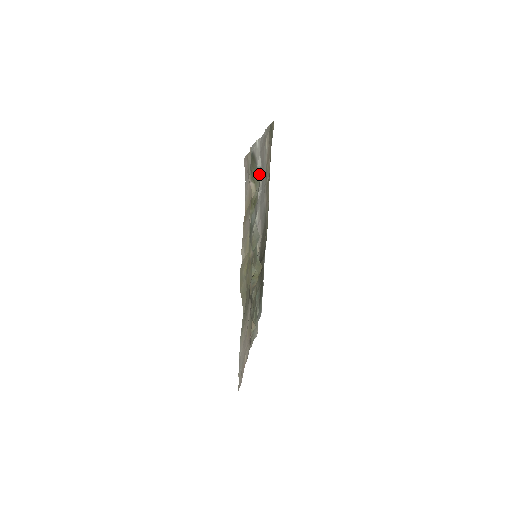
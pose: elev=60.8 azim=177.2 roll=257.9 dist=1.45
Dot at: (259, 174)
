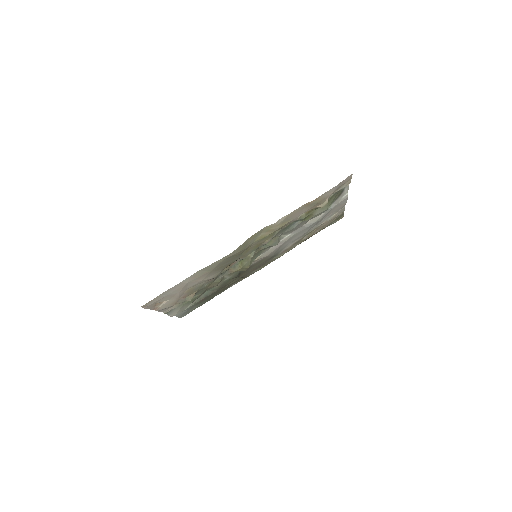
Dot at: occluded
